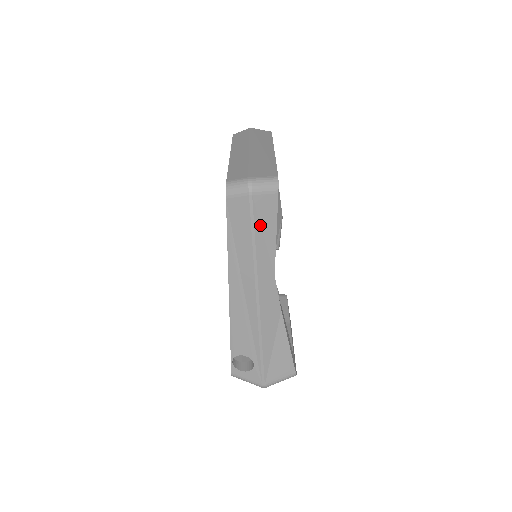
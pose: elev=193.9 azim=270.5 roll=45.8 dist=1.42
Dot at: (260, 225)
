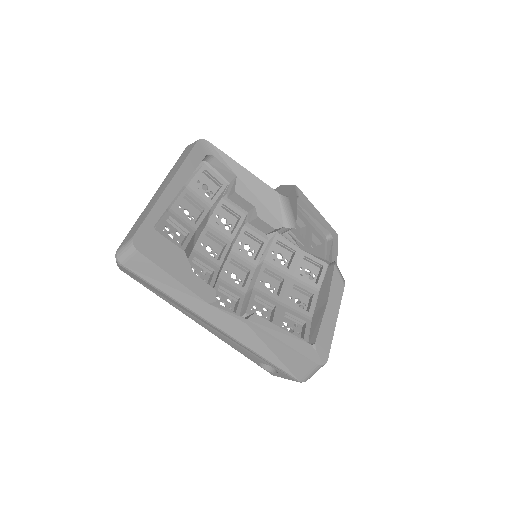
Dot at: (153, 279)
